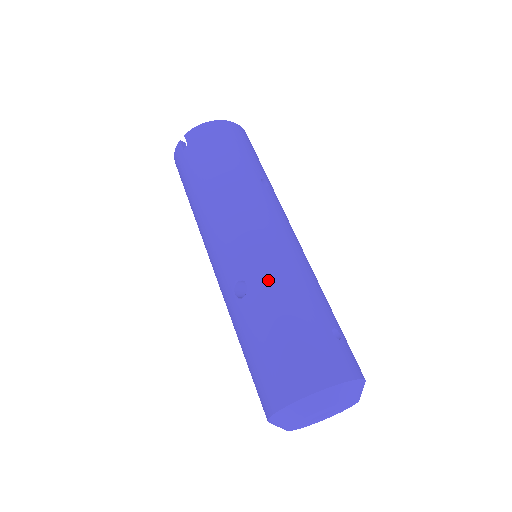
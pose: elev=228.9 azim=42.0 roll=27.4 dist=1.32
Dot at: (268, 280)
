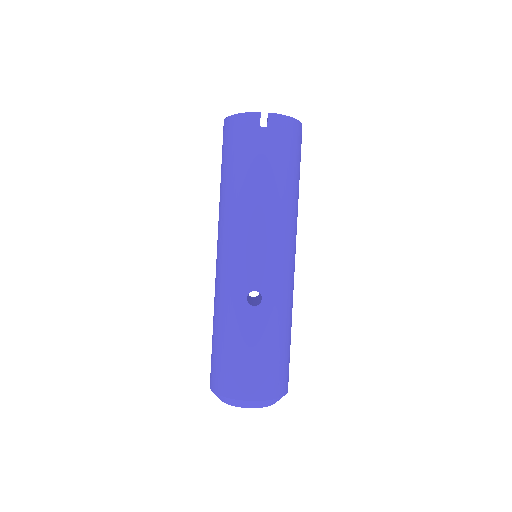
Dot at: (279, 305)
